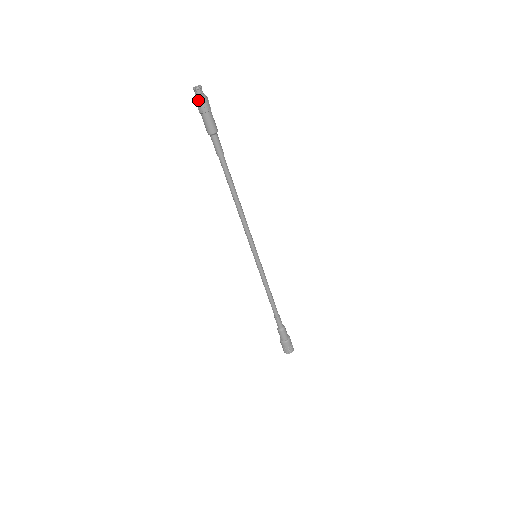
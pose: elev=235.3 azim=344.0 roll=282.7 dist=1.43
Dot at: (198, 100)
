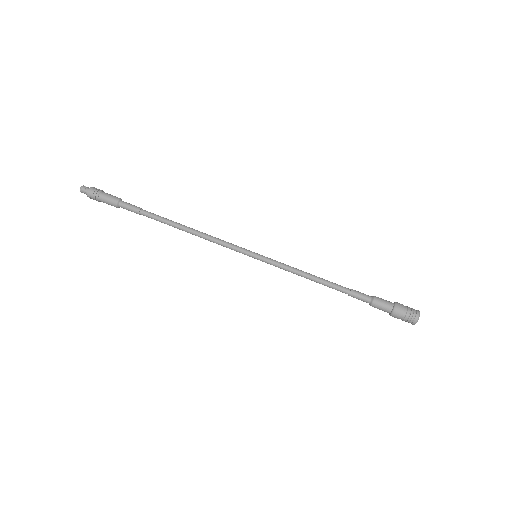
Dot at: (89, 190)
